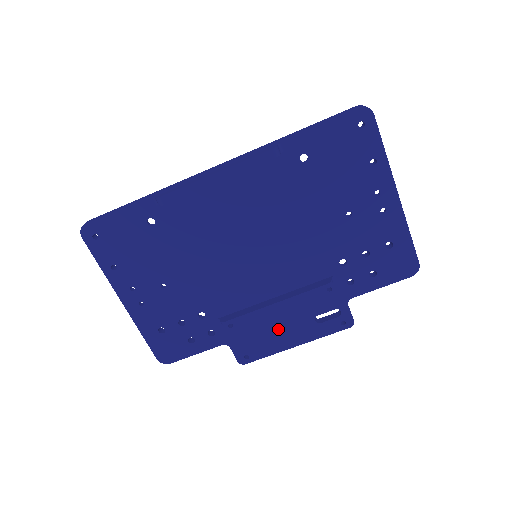
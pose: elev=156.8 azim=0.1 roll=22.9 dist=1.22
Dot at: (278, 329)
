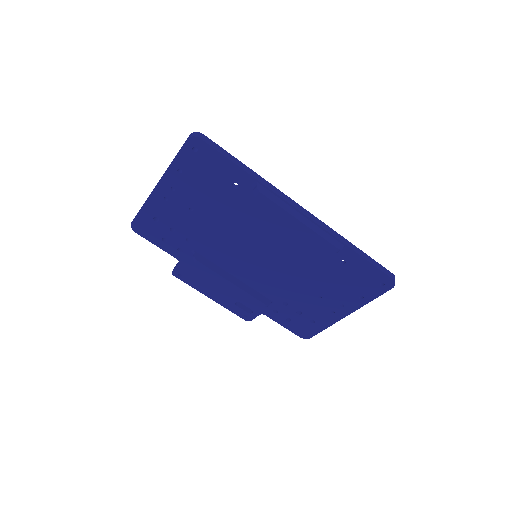
Dot at: (214, 286)
